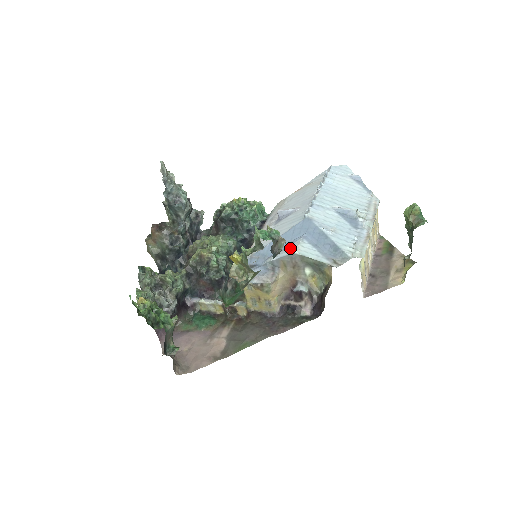
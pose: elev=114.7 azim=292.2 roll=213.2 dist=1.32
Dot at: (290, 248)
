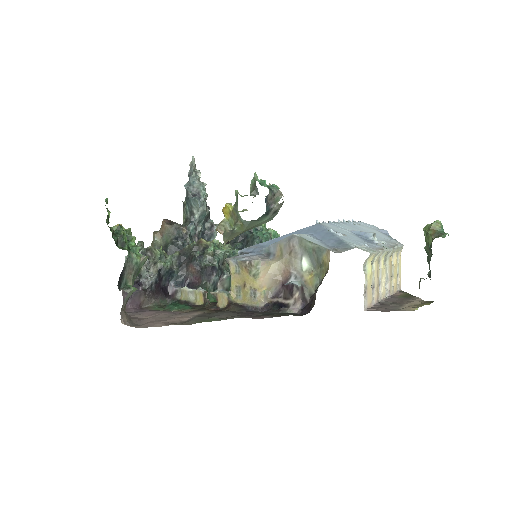
Dot at: occluded
